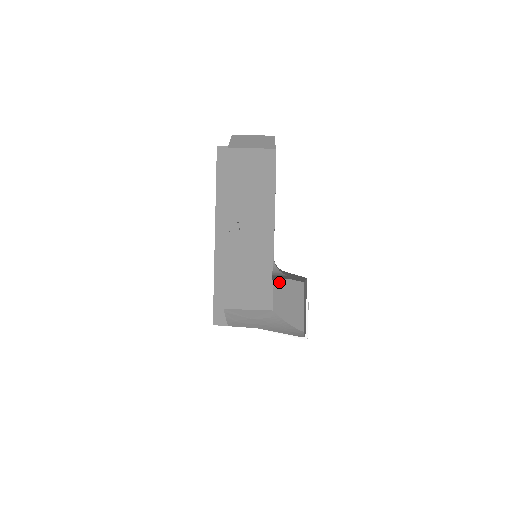
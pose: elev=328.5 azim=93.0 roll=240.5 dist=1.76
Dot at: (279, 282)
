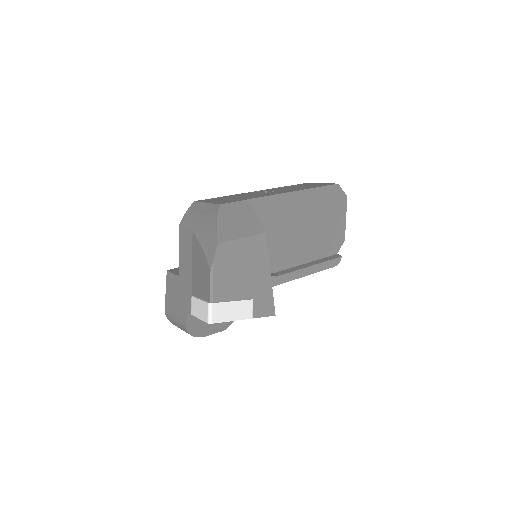
Dot at: (248, 206)
